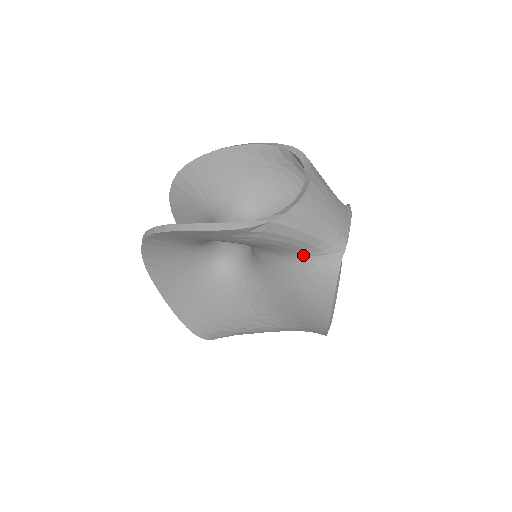
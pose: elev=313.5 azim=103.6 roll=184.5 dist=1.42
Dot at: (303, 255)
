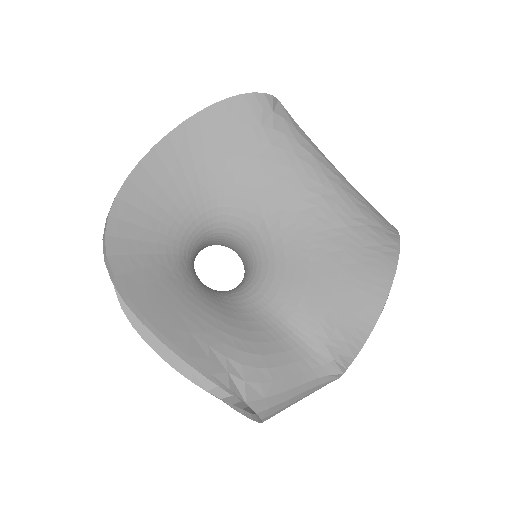
Dot at: occluded
